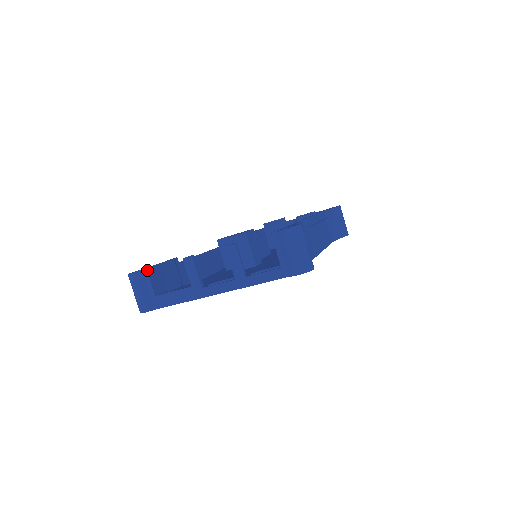
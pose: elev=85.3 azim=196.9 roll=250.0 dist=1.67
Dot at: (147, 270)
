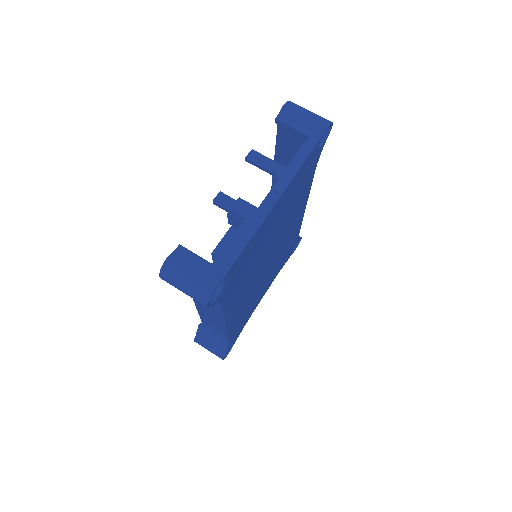
Dot at: (181, 246)
